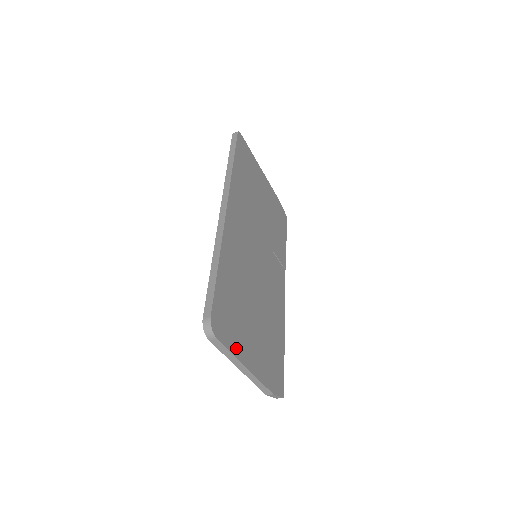
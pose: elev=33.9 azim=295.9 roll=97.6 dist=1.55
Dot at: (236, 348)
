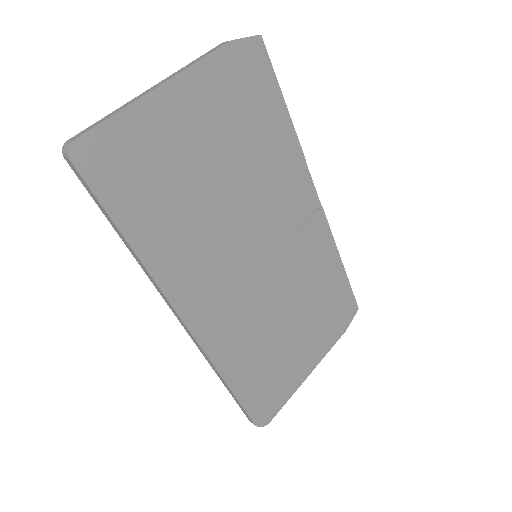
Dot at: (291, 388)
